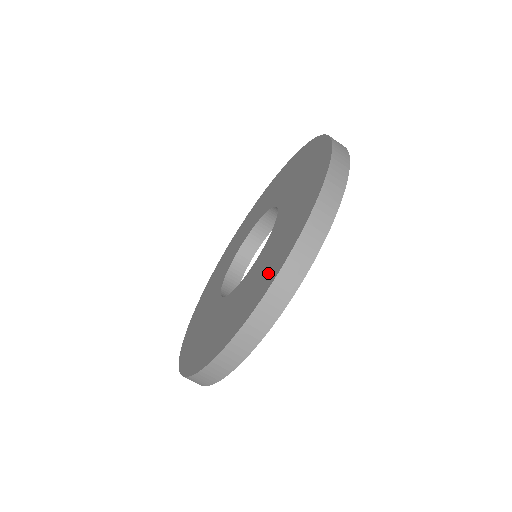
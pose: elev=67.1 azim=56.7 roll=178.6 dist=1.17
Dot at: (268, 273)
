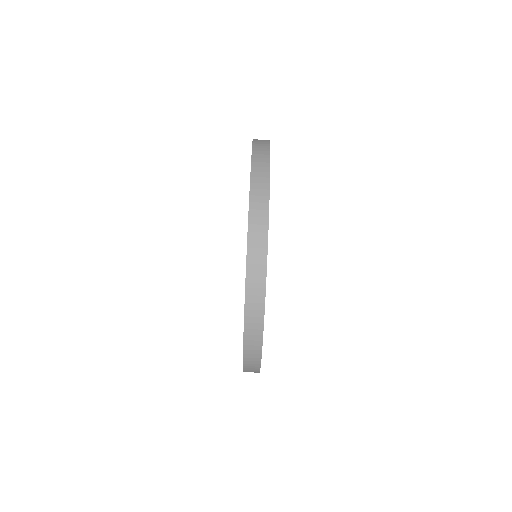
Dot at: occluded
